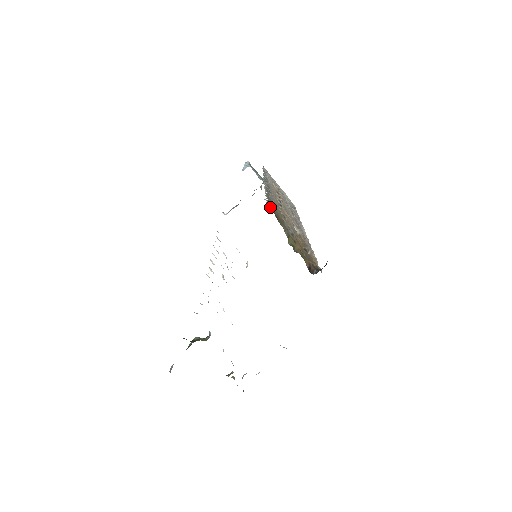
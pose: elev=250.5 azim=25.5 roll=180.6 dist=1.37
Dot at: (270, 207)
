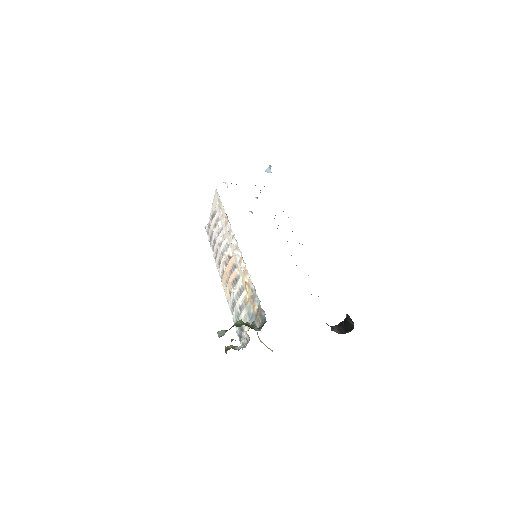
Dot at: occluded
